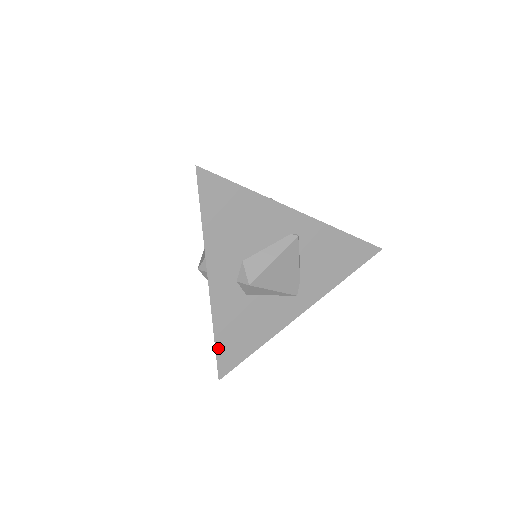
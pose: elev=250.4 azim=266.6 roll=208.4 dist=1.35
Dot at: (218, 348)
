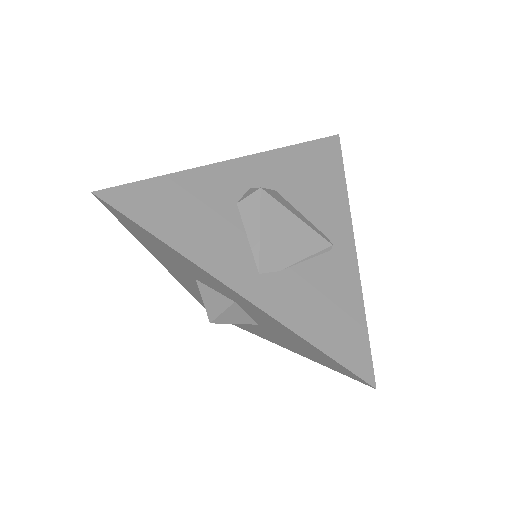
Dot at: (149, 183)
